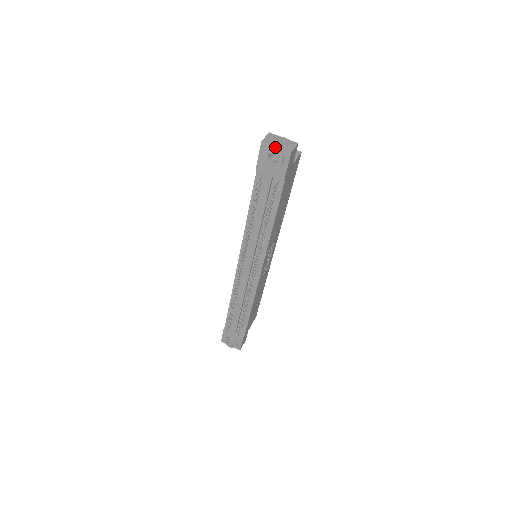
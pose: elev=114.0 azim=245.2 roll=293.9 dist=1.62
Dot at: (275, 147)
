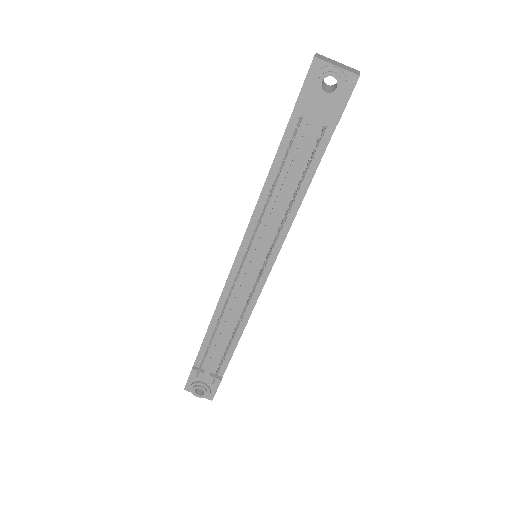
Dot at: (336, 66)
